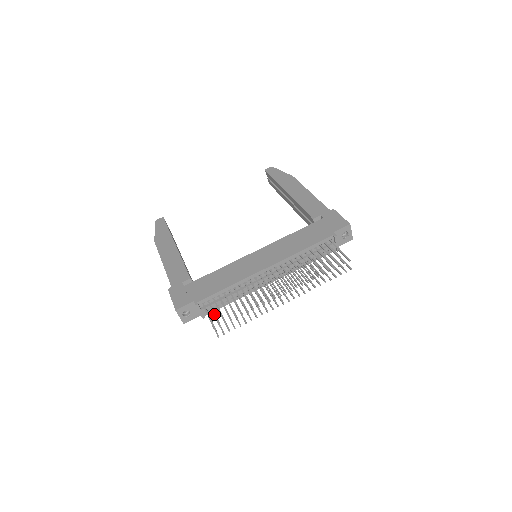
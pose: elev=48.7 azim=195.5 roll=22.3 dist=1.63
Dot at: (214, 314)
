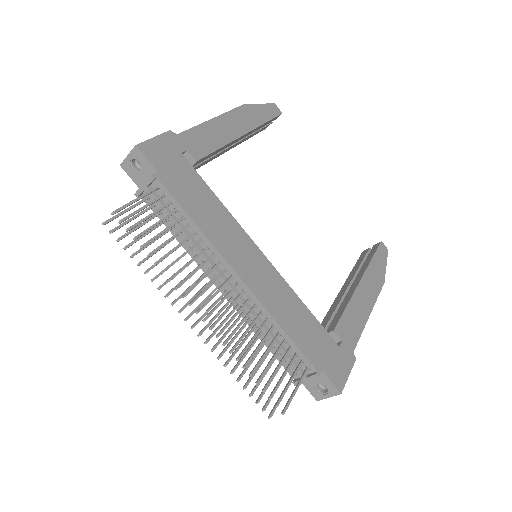
Dot at: (141, 208)
